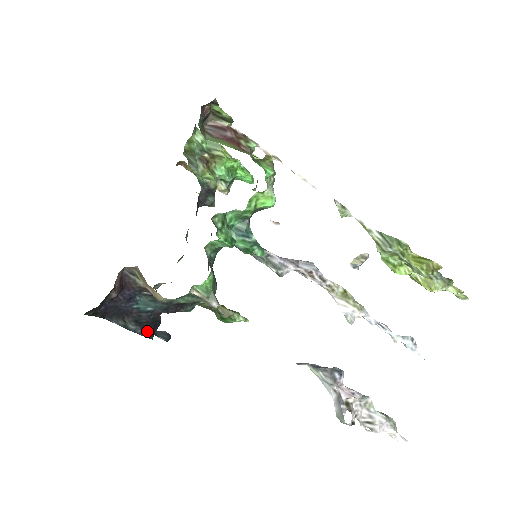
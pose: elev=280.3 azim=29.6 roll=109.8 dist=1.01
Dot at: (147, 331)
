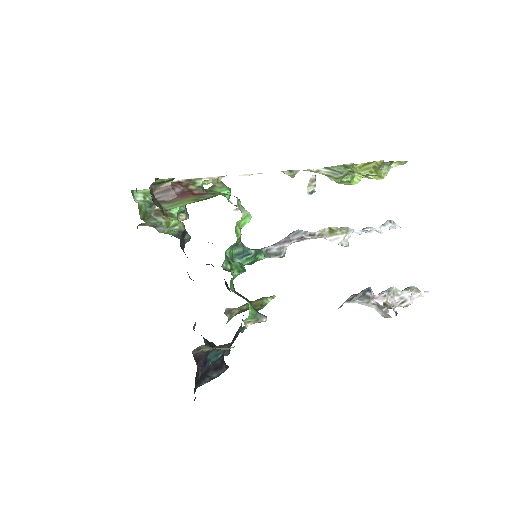
Dot at: (224, 367)
